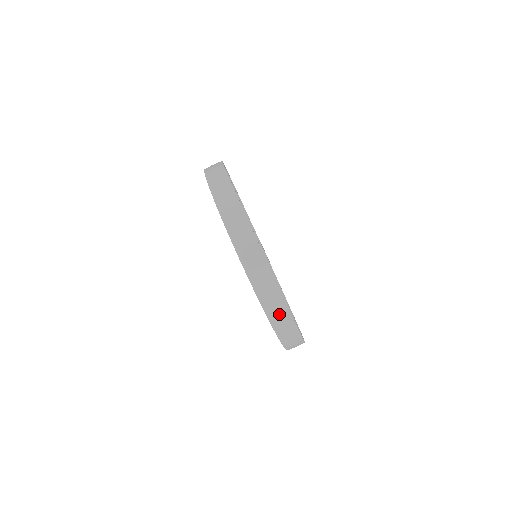
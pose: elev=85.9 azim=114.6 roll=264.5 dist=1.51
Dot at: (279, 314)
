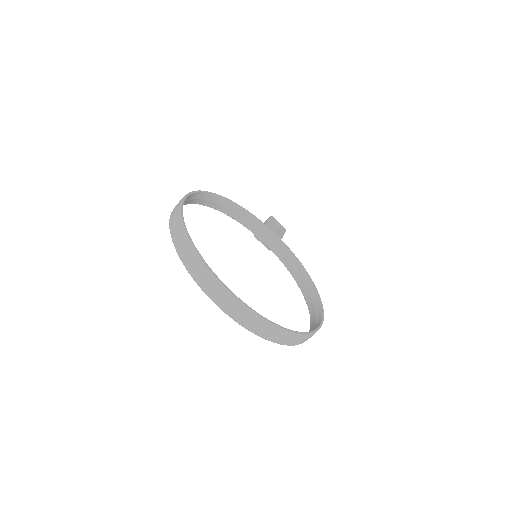
Dot at: (276, 335)
